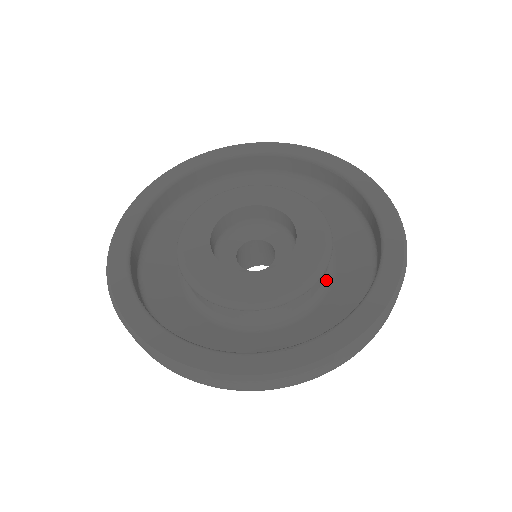
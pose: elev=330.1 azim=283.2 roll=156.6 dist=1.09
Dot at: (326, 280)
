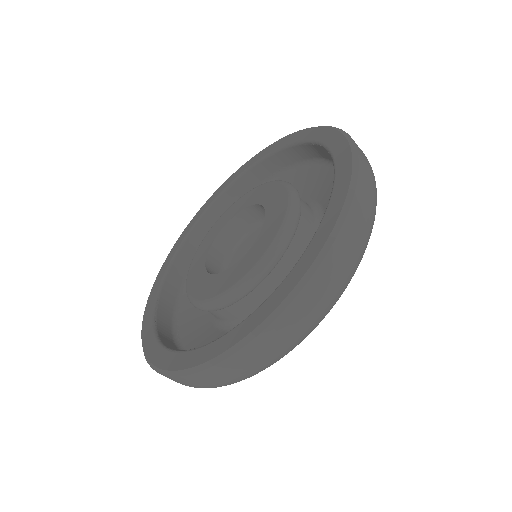
Dot at: occluded
